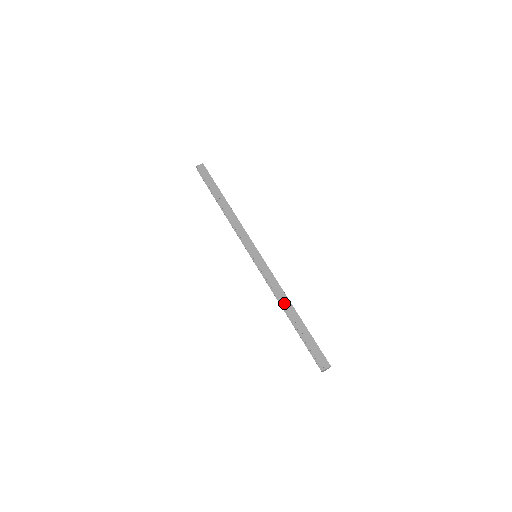
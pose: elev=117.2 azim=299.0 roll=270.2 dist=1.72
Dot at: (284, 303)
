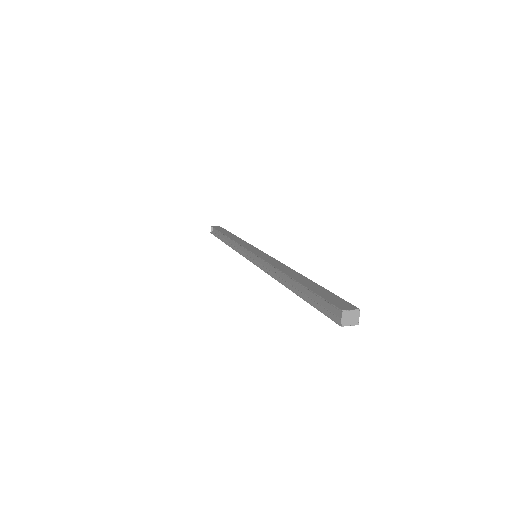
Dot at: (284, 270)
